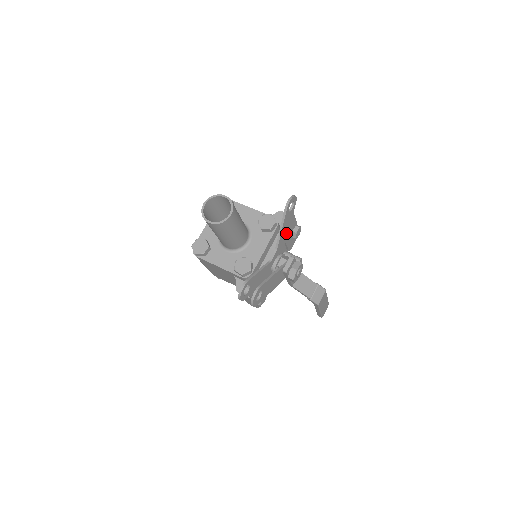
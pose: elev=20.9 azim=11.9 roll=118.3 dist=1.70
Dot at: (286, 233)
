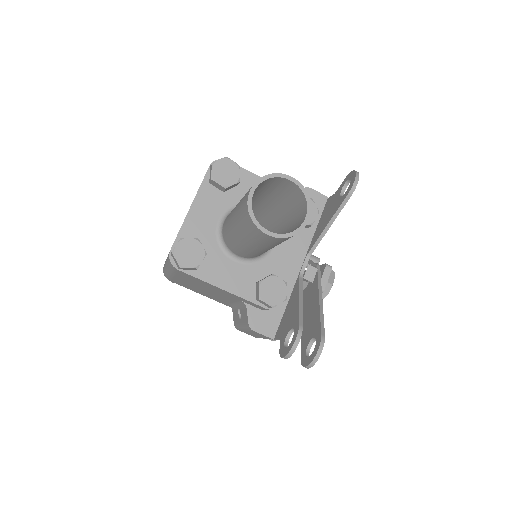
Dot at: occluded
